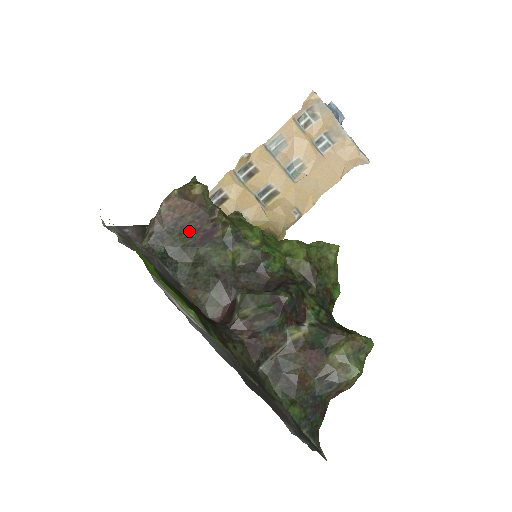
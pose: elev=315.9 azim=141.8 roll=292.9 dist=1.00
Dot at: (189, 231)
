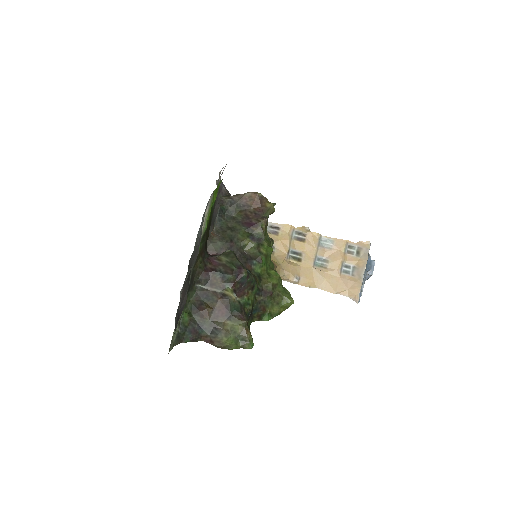
Dot at: (245, 214)
